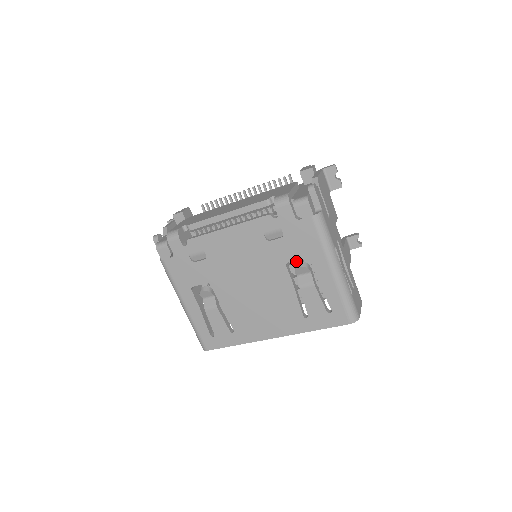
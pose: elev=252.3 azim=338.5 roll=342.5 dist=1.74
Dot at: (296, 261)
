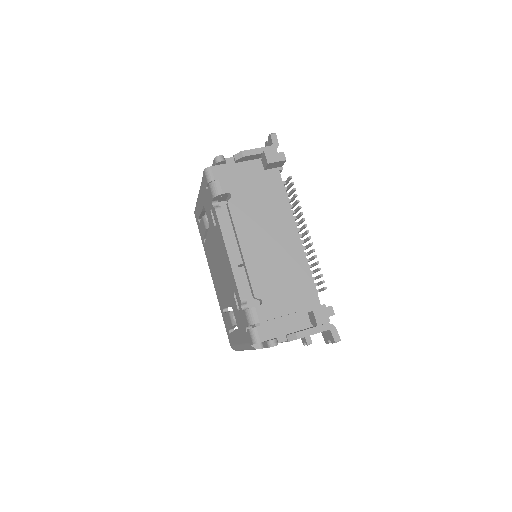
Dot at: occluded
